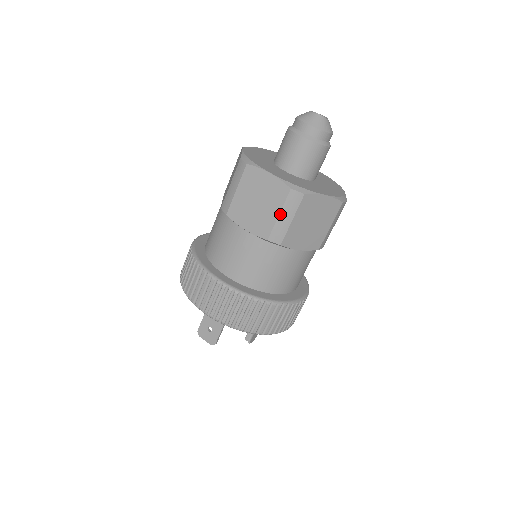
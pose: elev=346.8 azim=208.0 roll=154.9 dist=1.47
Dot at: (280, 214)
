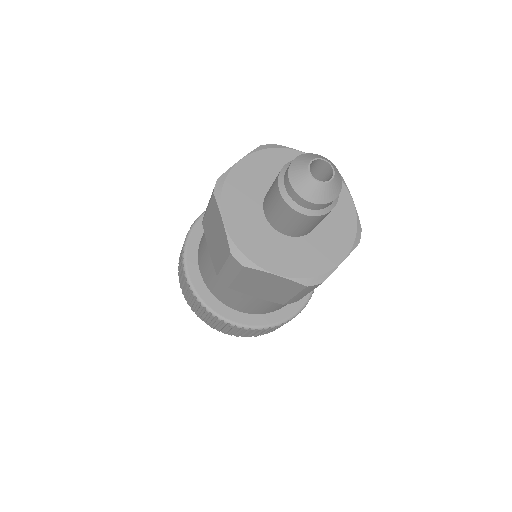
Dot at: (224, 265)
